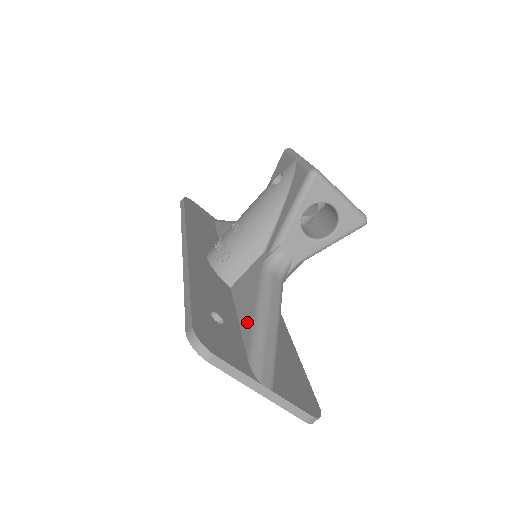
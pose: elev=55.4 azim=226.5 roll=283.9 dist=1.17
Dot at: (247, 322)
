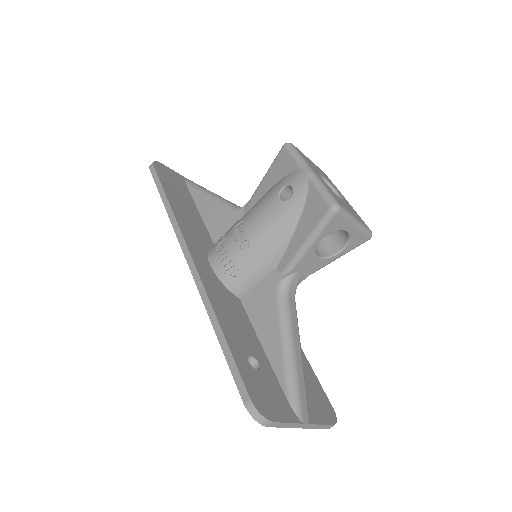
Dot at: (275, 354)
